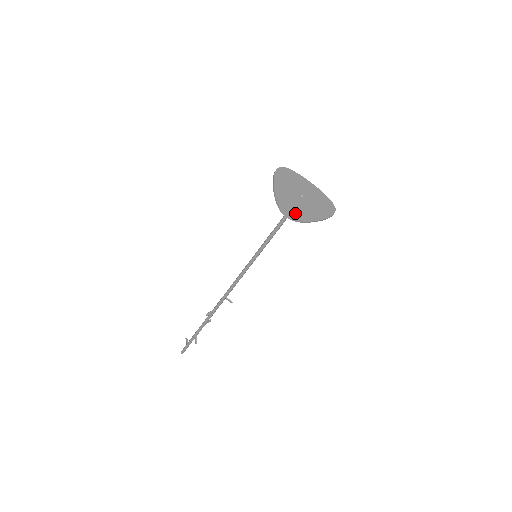
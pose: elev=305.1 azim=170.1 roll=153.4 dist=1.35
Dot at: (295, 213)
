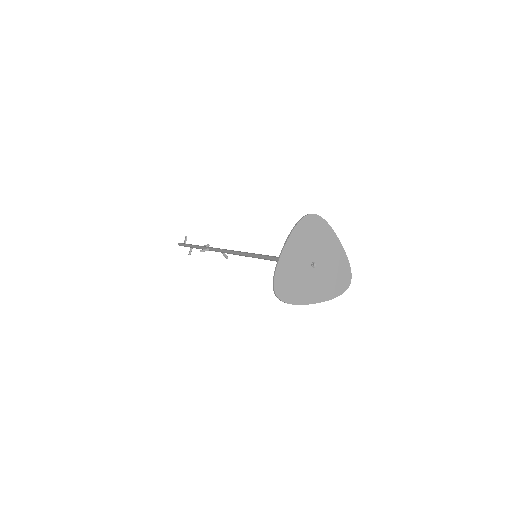
Dot at: (290, 291)
